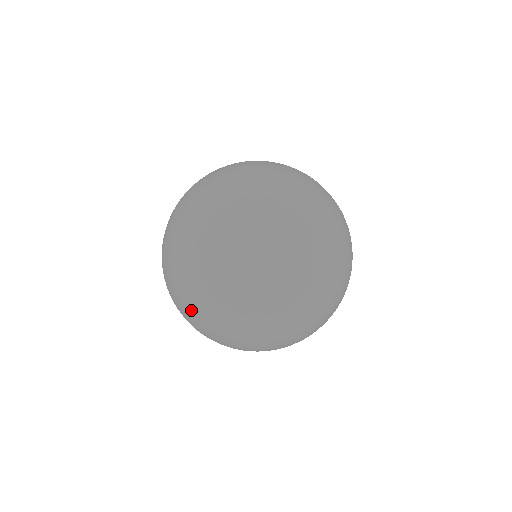
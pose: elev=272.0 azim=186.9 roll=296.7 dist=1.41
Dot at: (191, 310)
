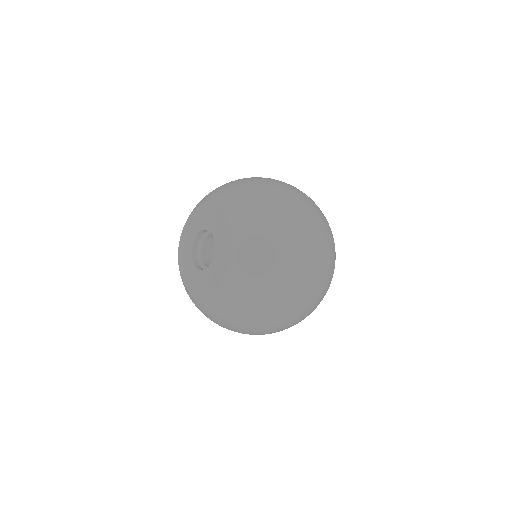
Dot at: (300, 231)
